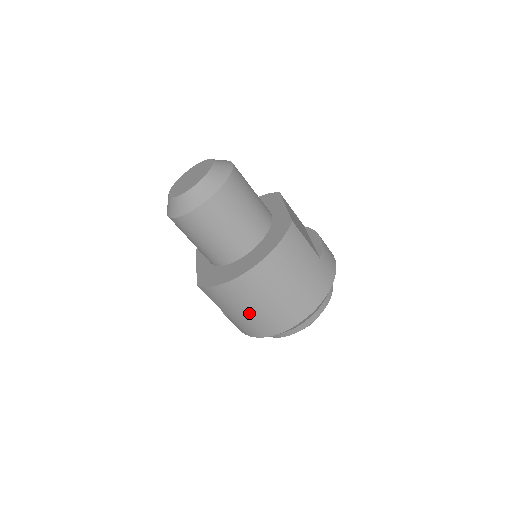
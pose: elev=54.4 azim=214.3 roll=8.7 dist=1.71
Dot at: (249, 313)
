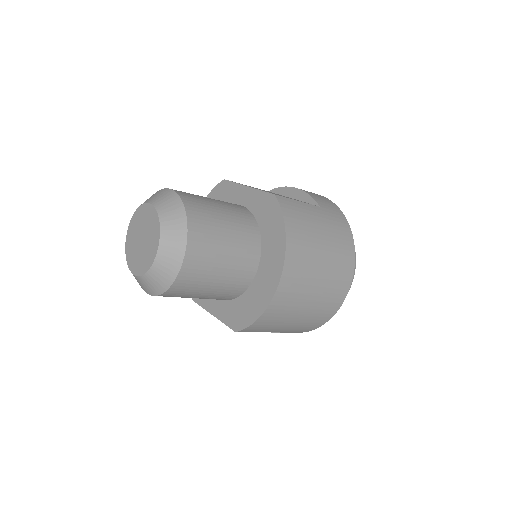
Dot at: (305, 312)
